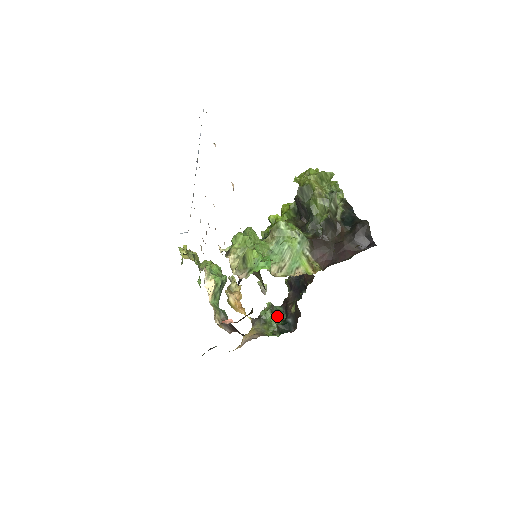
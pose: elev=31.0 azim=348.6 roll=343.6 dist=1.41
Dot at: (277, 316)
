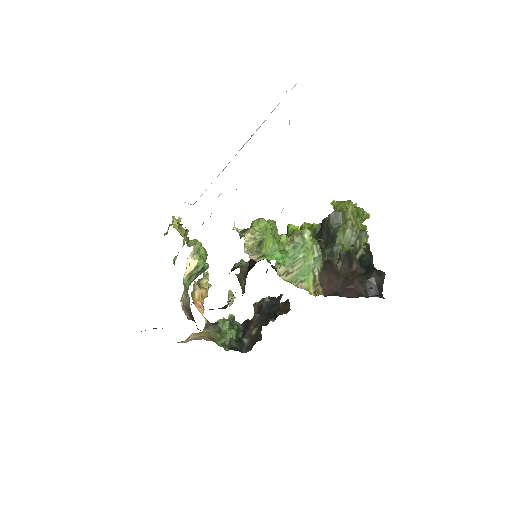
Dot at: (234, 331)
